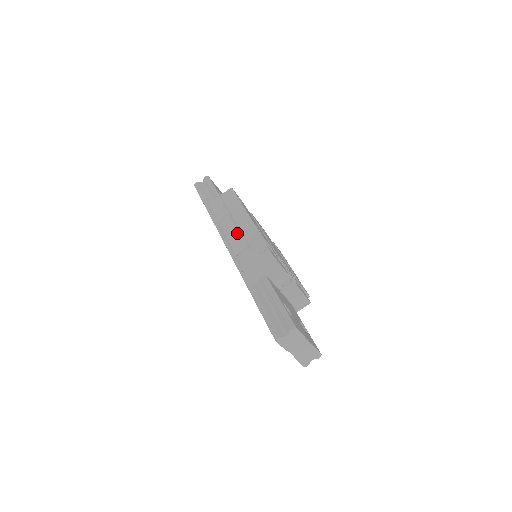
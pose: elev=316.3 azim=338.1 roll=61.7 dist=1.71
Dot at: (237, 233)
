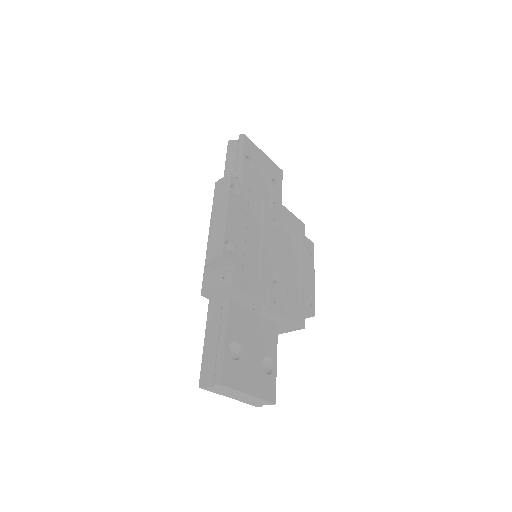
Dot at: occluded
